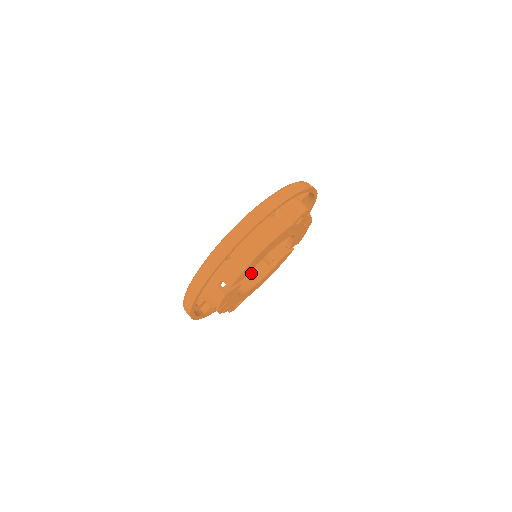
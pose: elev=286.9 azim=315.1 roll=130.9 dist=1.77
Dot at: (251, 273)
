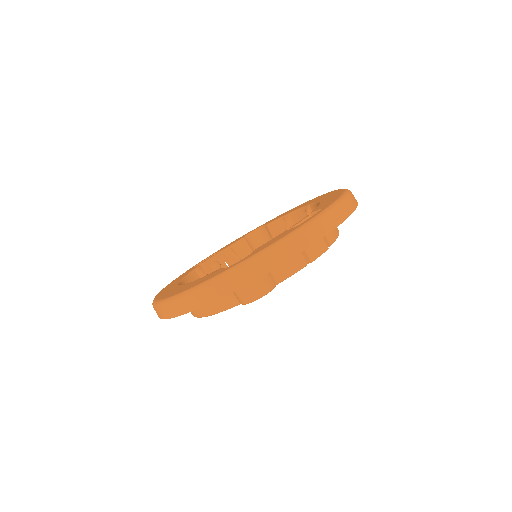
Dot at: (294, 222)
